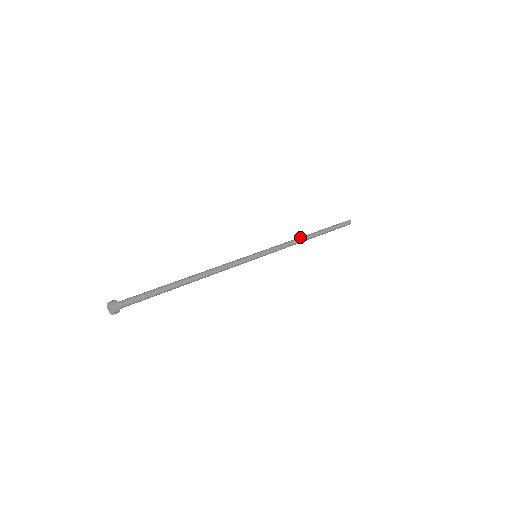
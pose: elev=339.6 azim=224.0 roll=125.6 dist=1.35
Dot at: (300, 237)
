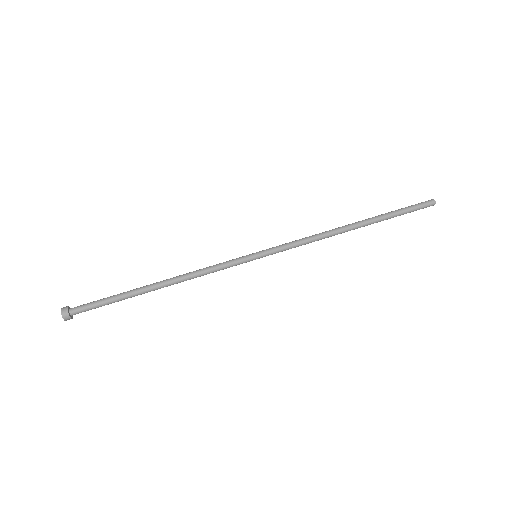
Dot at: (334, 231)
